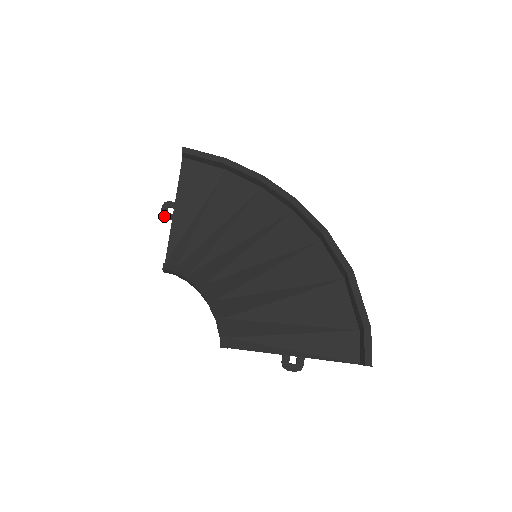
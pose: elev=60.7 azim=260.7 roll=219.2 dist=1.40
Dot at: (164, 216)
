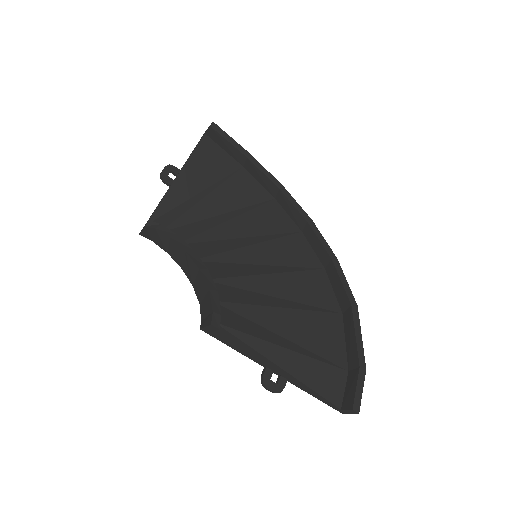
Dot at: (163, 177)
